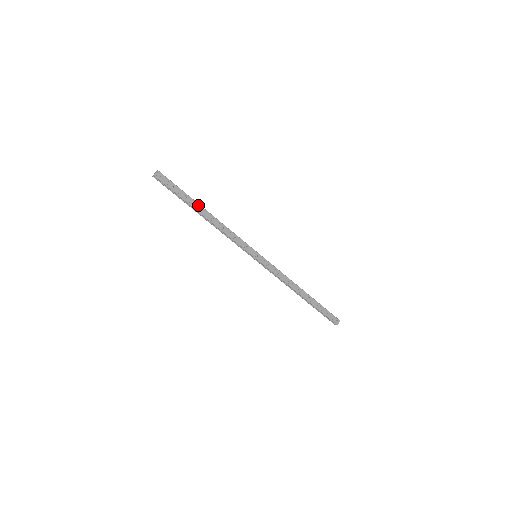
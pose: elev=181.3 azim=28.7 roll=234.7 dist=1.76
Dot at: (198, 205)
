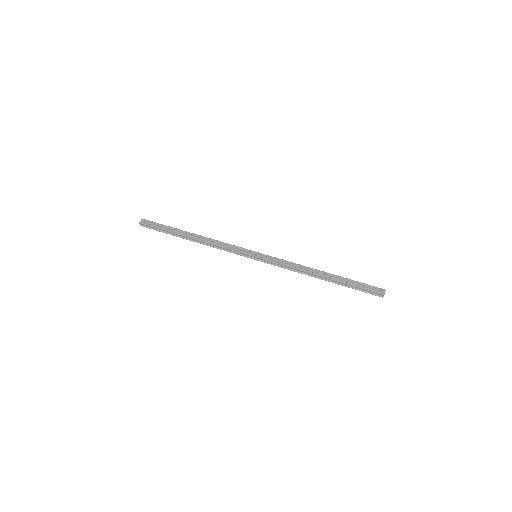
Dot at: (184, 232)
